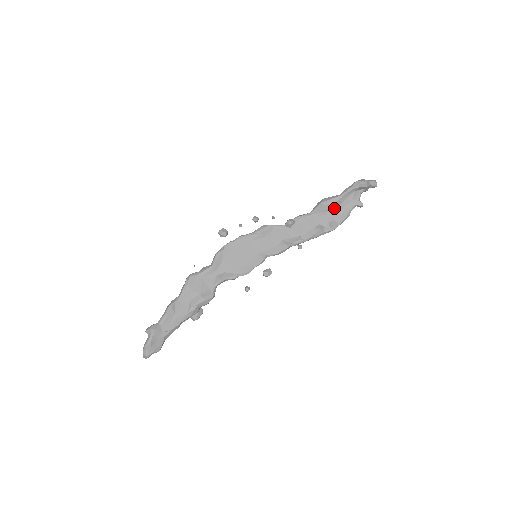
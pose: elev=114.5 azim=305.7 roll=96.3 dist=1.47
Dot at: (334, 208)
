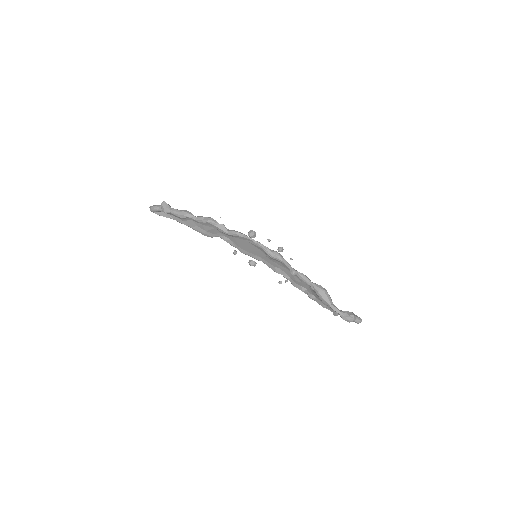
Dot at: occluded
